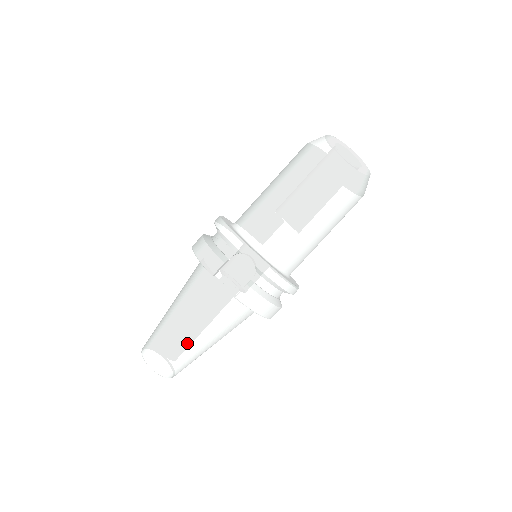
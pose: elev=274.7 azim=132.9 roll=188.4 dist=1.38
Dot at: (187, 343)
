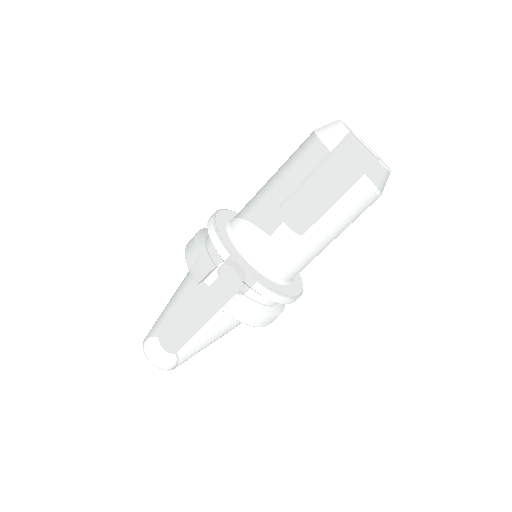
Dot at: (181, 343)
